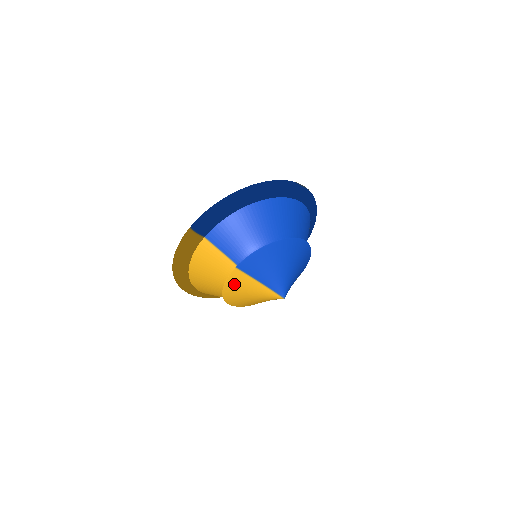
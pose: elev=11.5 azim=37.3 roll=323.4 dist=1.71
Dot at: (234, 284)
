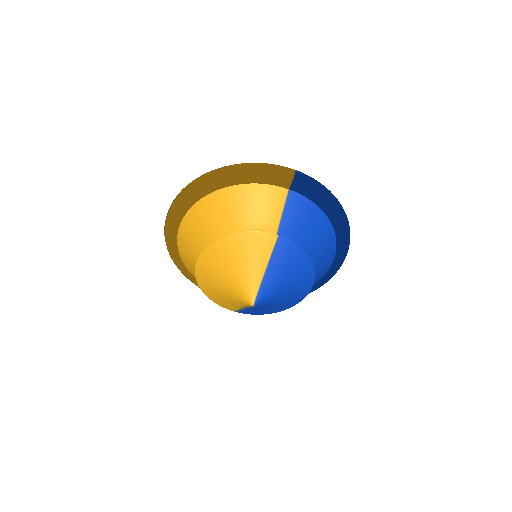
Dot at: (253, 242)
